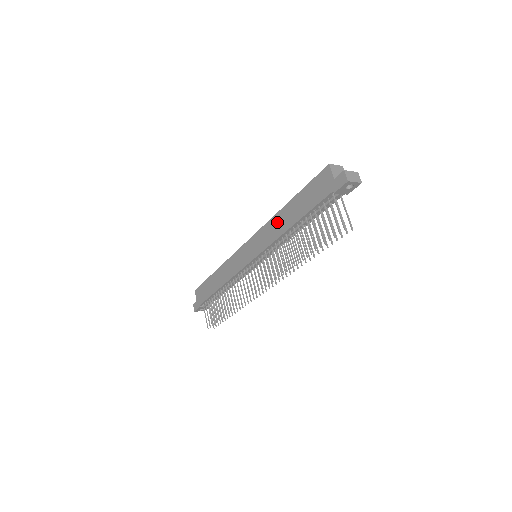
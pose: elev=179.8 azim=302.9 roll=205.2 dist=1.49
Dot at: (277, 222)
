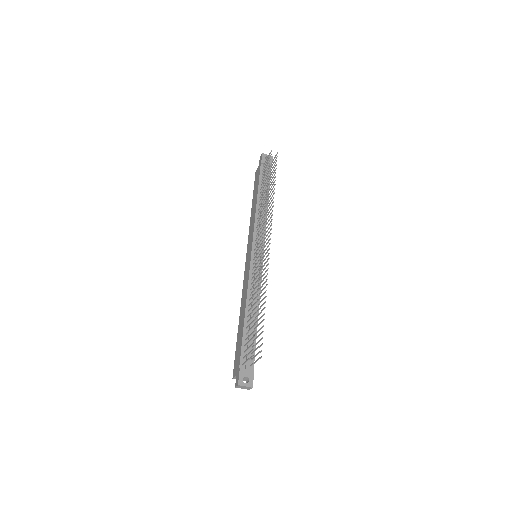
Dot at: (252, 218)
